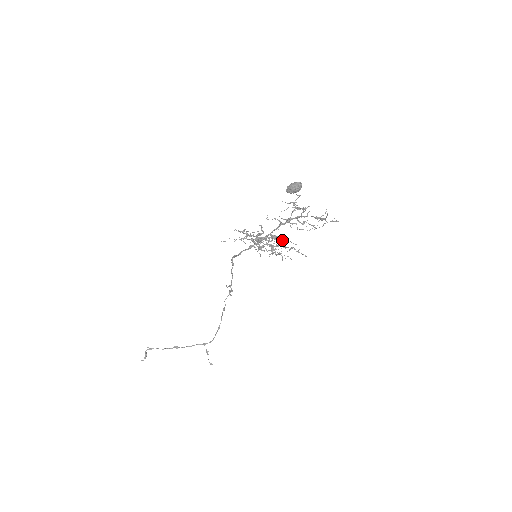
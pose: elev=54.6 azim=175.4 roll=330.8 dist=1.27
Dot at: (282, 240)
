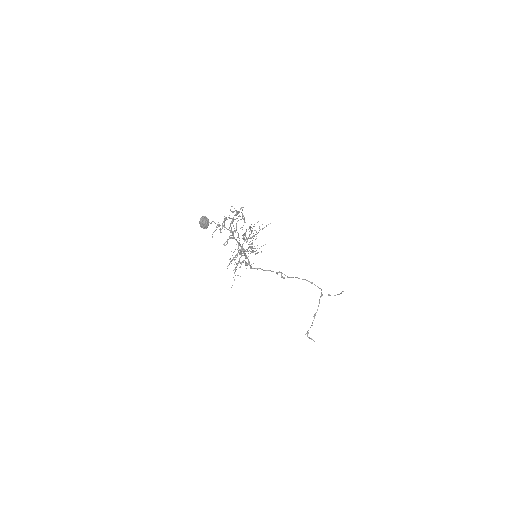
Dot at: (249, 234)
